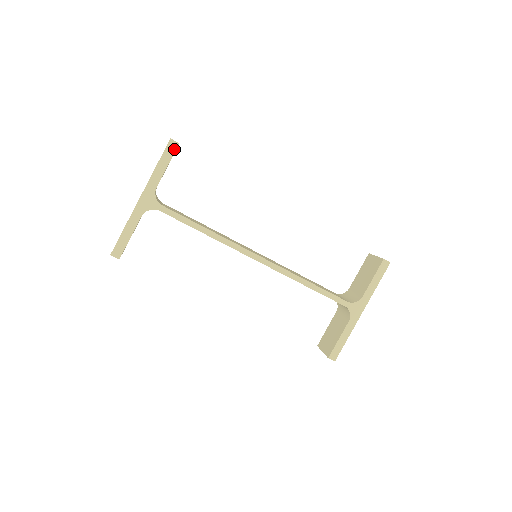
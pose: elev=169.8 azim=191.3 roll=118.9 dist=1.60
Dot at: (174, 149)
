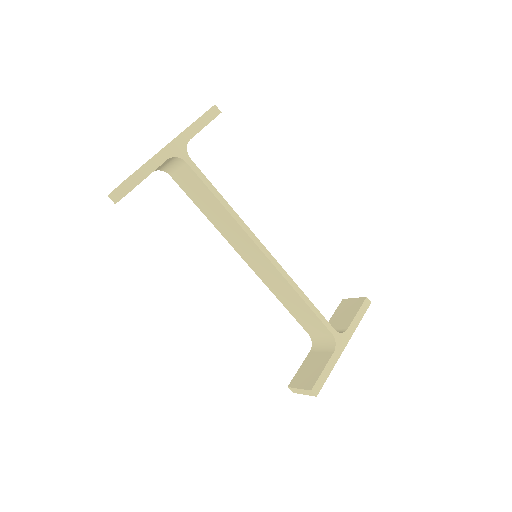
Dot at: (216, 115)
